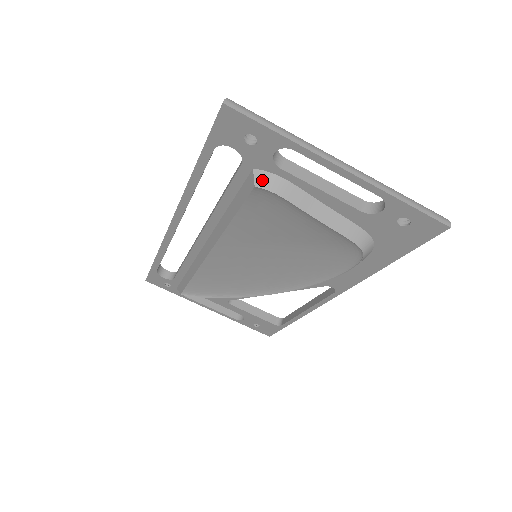
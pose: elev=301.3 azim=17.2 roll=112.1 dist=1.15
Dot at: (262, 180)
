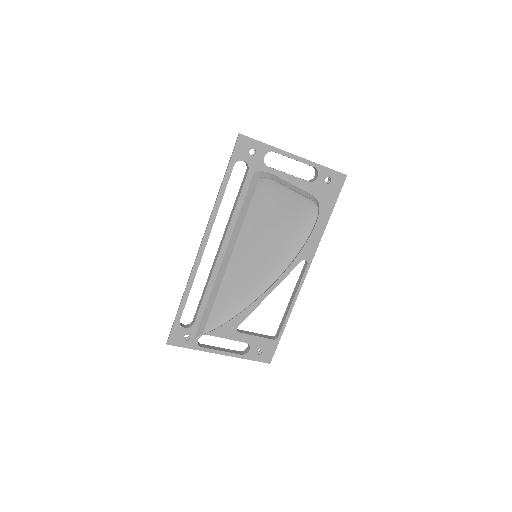
Dot at: (261, 174)
